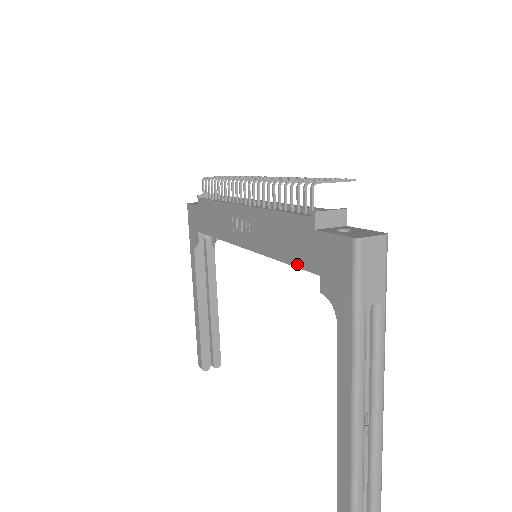
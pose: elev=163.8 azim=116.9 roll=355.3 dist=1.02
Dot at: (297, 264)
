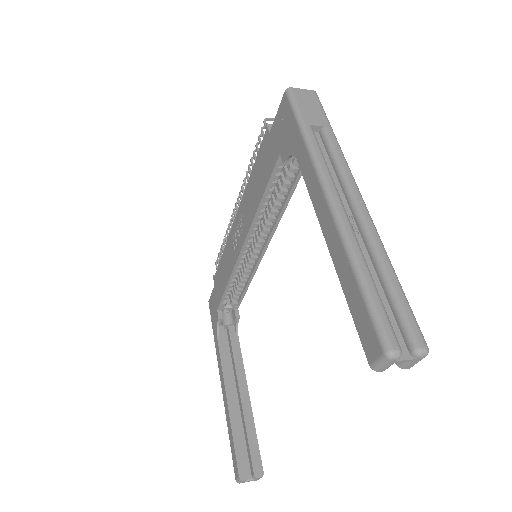
Dot at: (268, 178)
